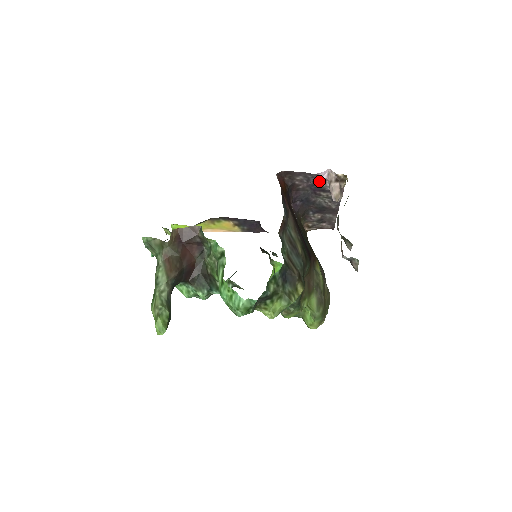
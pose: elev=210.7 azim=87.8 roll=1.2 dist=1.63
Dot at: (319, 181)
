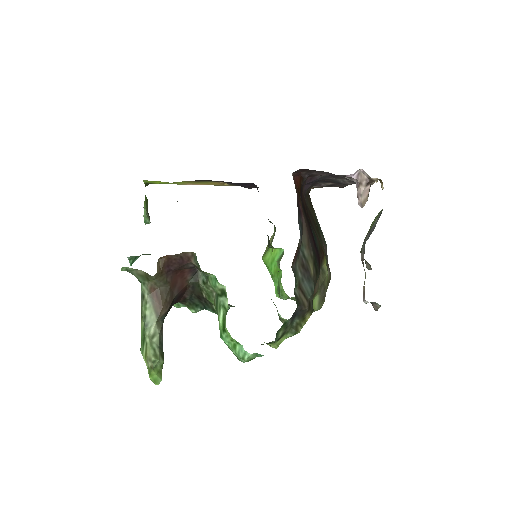
Dot at: (344, 175)
